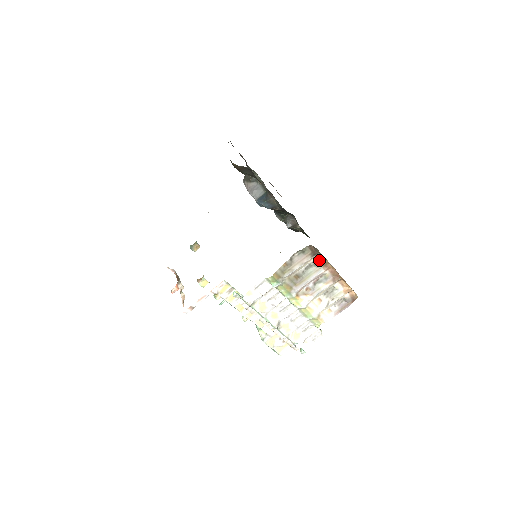
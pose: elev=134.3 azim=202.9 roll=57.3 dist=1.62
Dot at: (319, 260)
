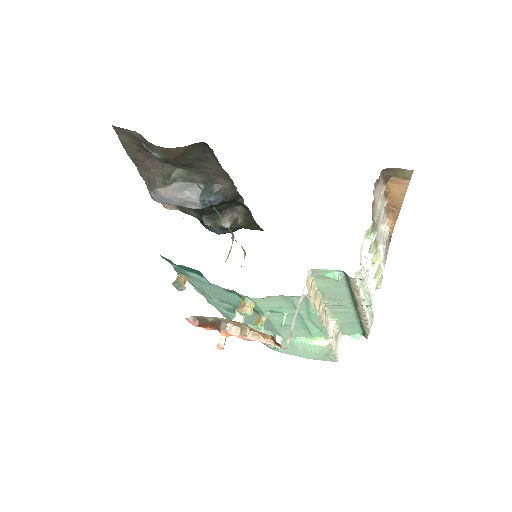
Dot at: occluded
